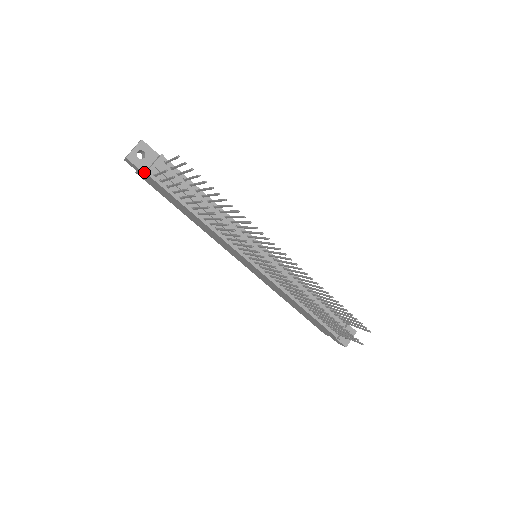
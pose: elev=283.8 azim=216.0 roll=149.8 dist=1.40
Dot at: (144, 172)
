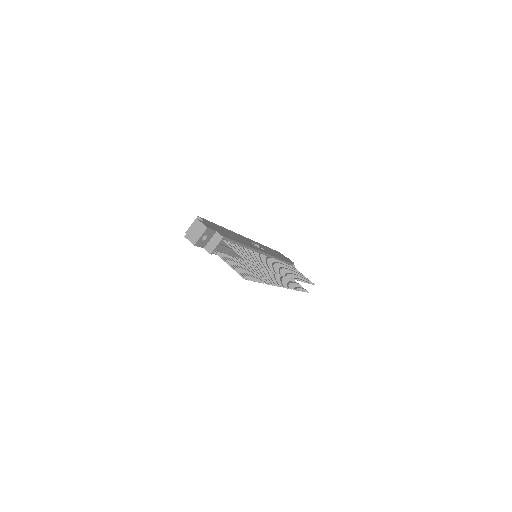
Dot at: (204, 247)
